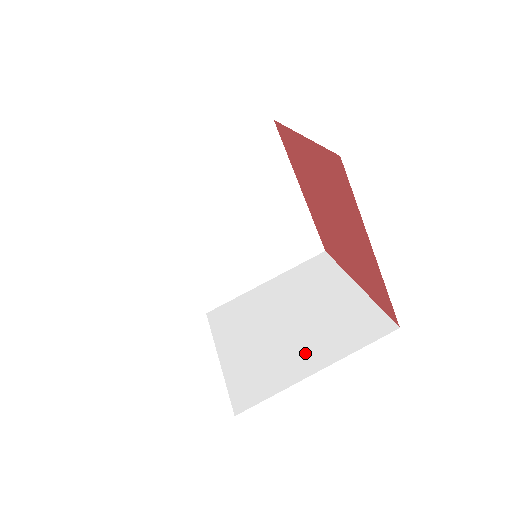
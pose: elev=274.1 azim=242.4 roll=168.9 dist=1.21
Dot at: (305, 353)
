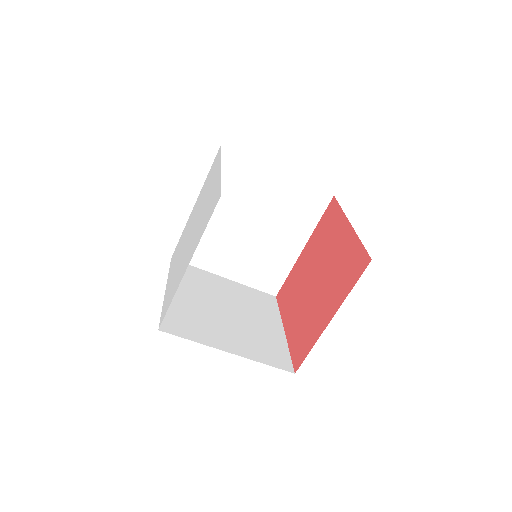
Dot at: (232, 262)
